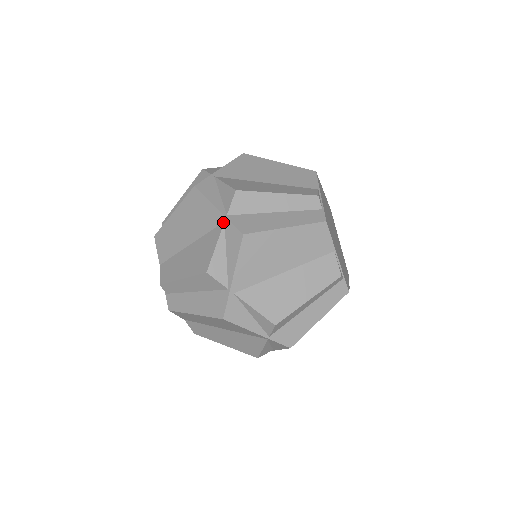
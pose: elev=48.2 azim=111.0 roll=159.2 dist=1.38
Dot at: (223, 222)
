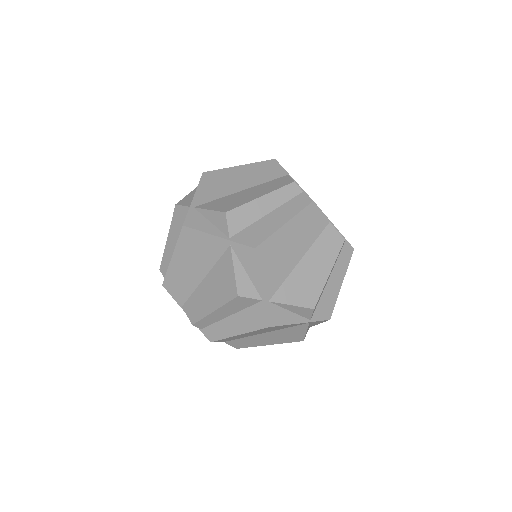
Dot at: (229, 246)
